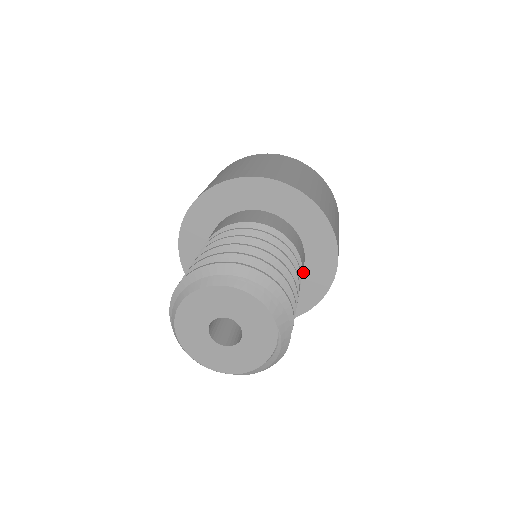
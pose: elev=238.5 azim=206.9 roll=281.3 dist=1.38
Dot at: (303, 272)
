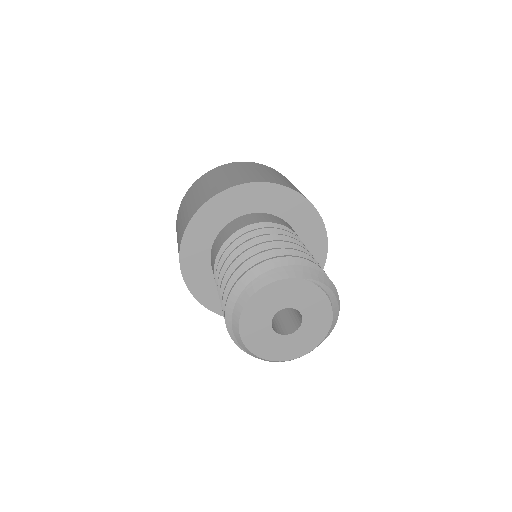
Dot at: (289, 224)
